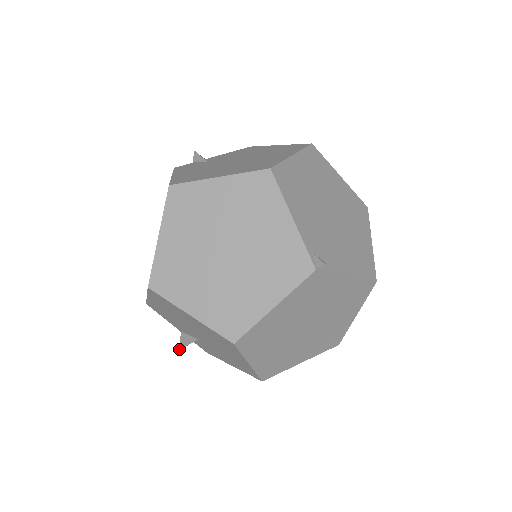
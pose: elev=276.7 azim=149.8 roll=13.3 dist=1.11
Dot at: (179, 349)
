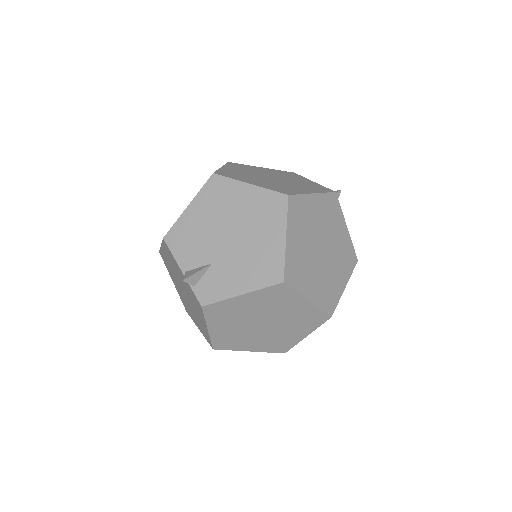
Dot at: occluded
